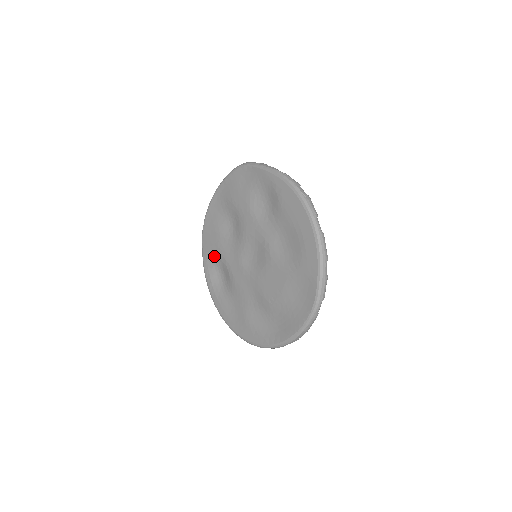
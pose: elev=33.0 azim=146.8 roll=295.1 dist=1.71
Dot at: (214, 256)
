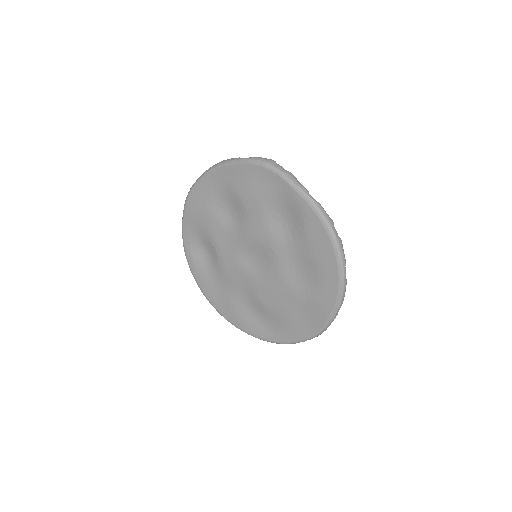
Dot at: (200, 231)
